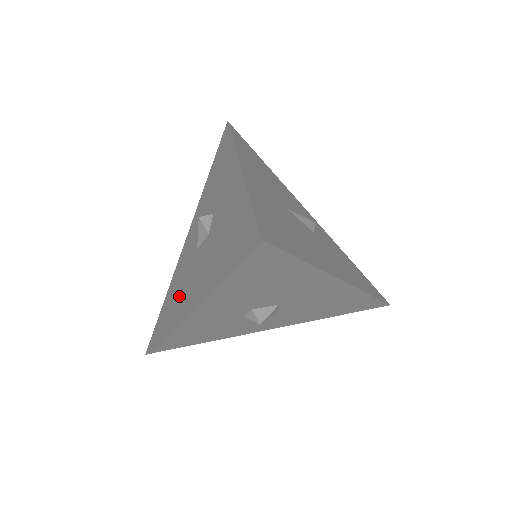
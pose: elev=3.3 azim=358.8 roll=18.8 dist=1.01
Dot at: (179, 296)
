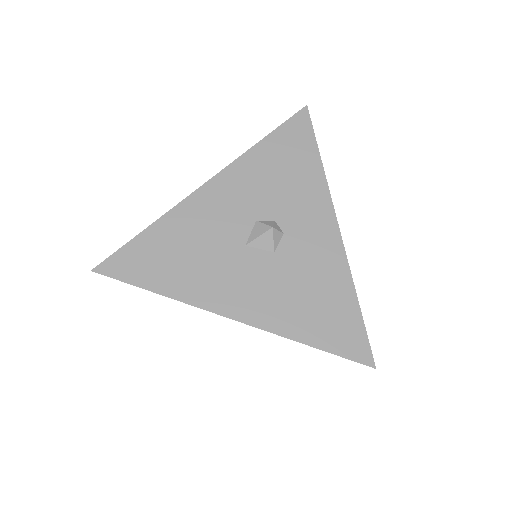
Dot at: (203, 272)
